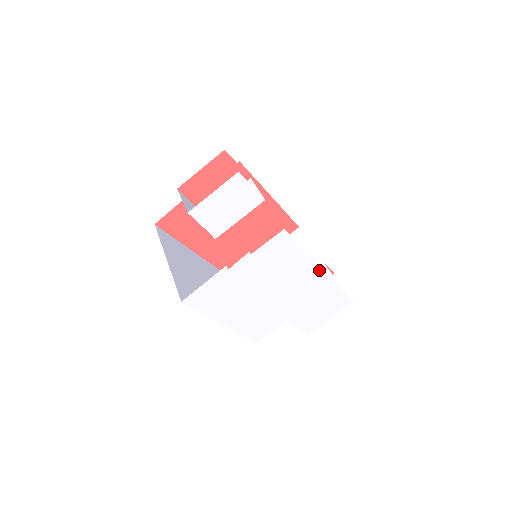
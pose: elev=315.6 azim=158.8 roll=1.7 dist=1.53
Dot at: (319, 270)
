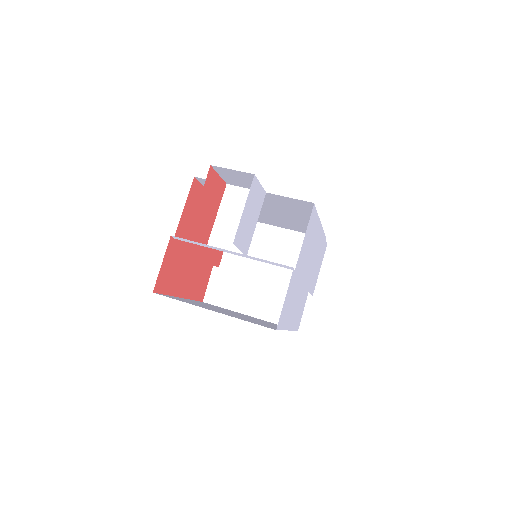
Dot at: (321, 229)
